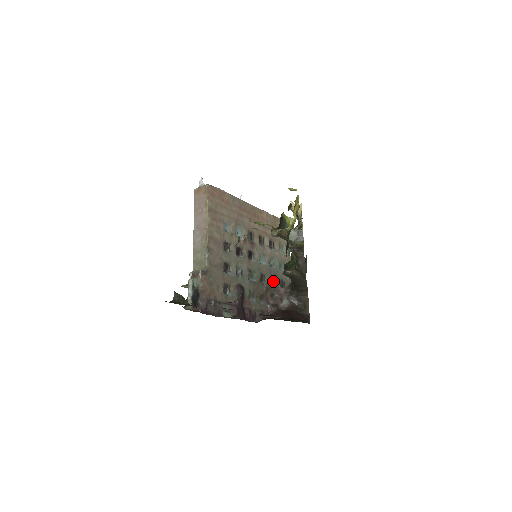
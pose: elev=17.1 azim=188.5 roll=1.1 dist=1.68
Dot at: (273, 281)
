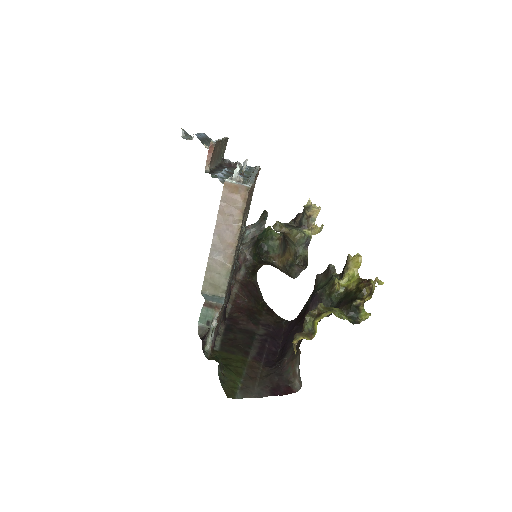
Dot at: occluded
